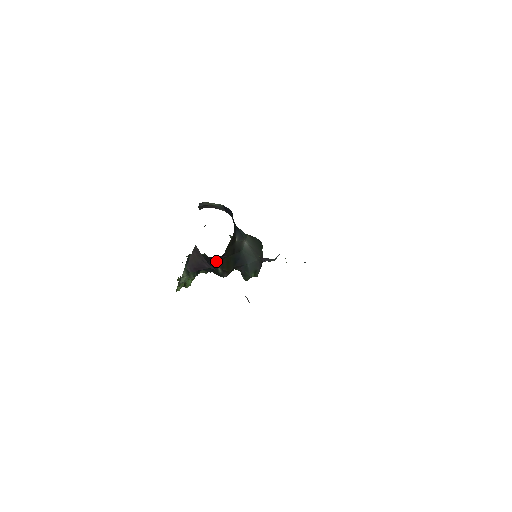
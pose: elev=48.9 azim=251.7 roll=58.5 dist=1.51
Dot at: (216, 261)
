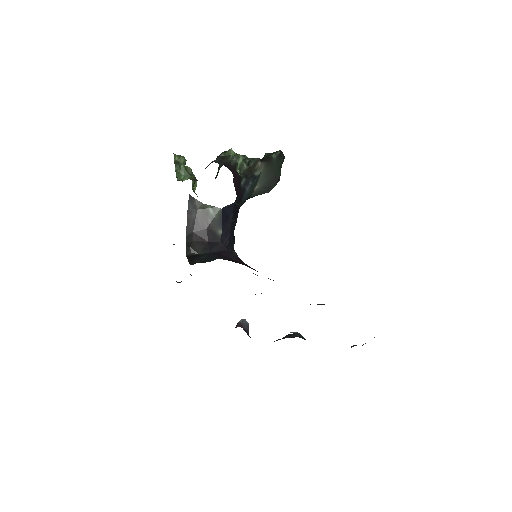
Dot at: occluded
